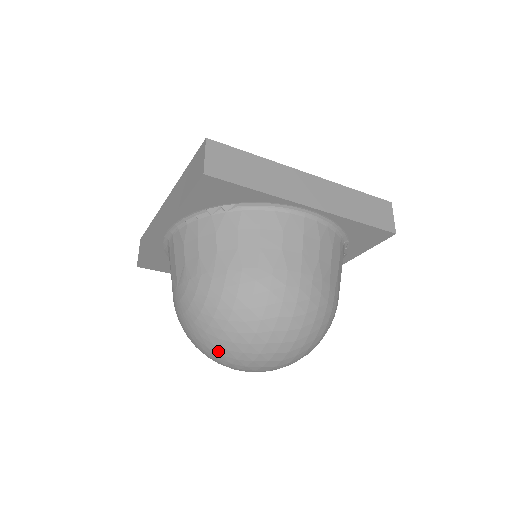
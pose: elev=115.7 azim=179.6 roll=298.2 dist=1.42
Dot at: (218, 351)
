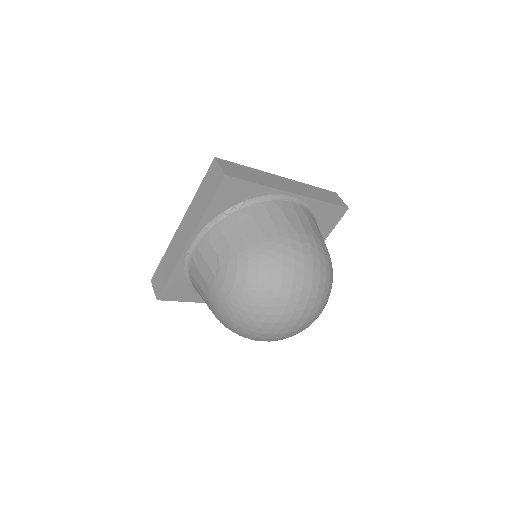
Dot at: (266, 312)
